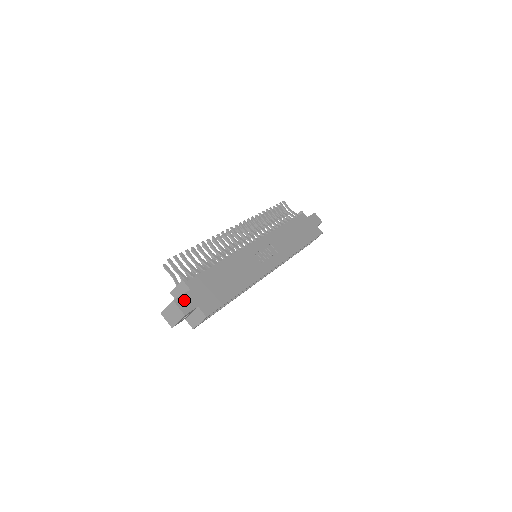
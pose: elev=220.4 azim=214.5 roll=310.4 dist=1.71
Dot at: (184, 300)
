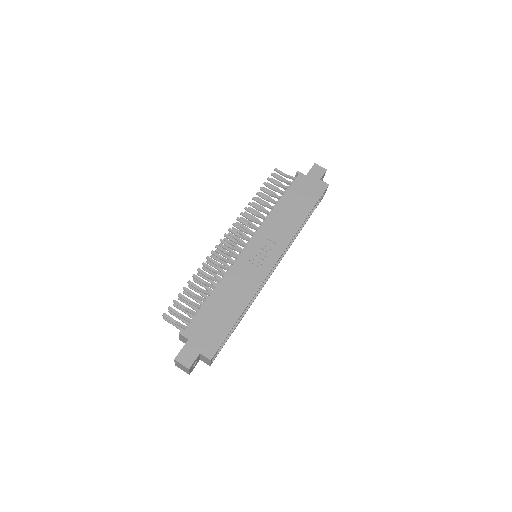
Dot at: (185, 354)
